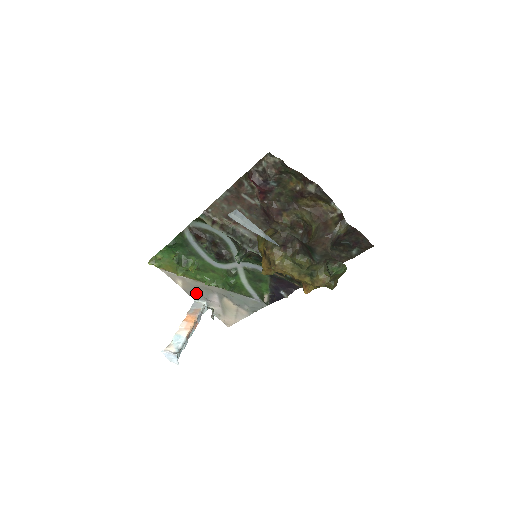
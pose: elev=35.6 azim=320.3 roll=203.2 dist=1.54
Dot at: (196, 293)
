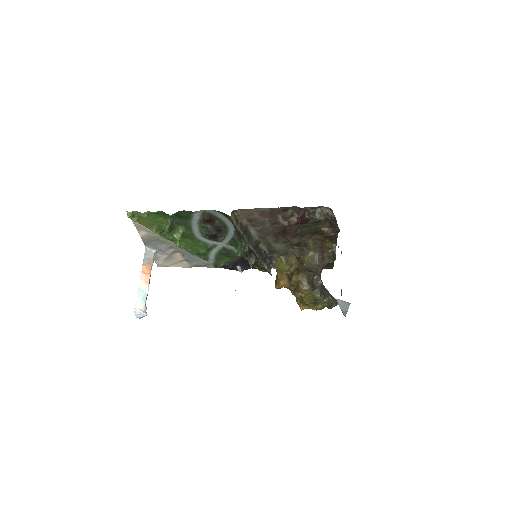
Dot at: (152, 243)
